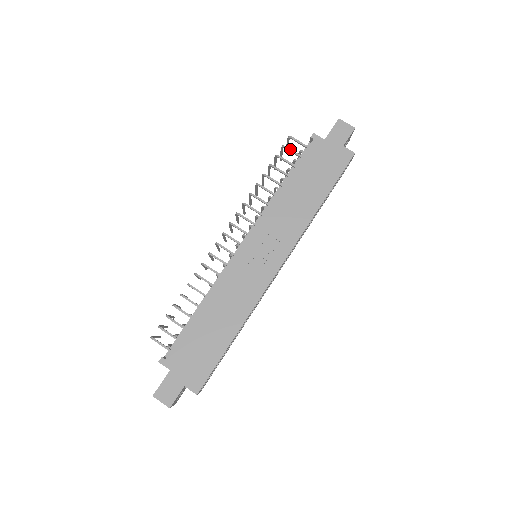
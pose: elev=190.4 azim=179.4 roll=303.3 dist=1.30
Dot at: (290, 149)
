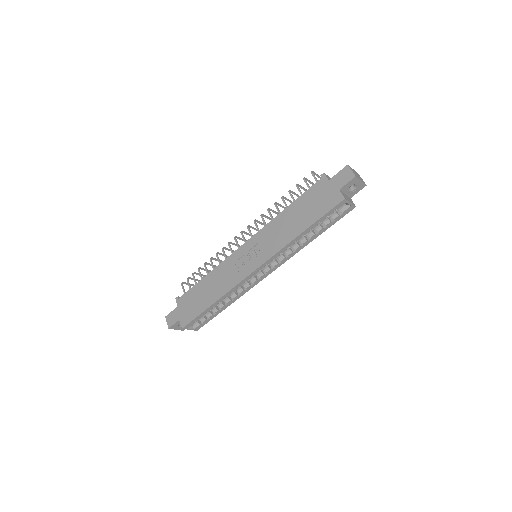
Dot at: (306, 181)
